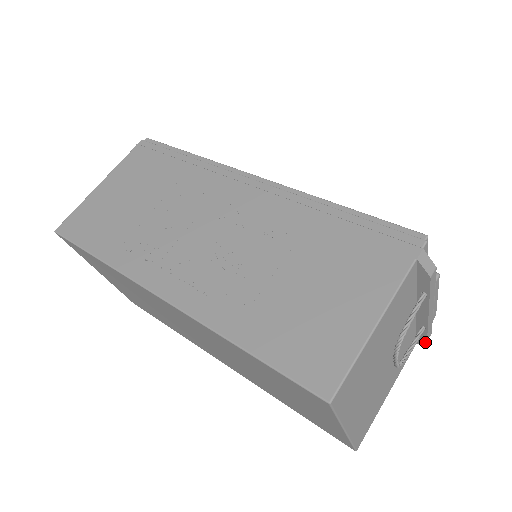
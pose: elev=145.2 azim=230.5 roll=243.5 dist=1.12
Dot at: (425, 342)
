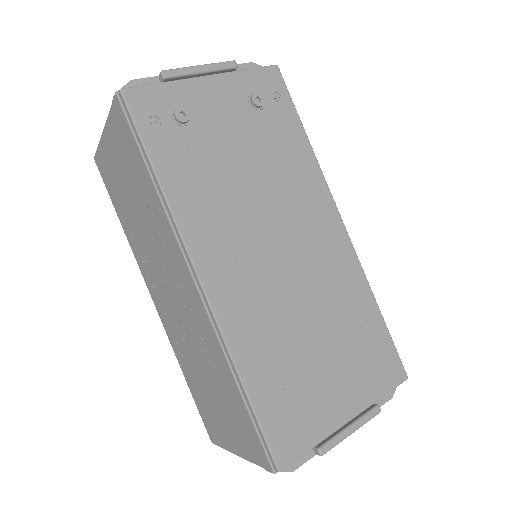
Dot at: occluded
